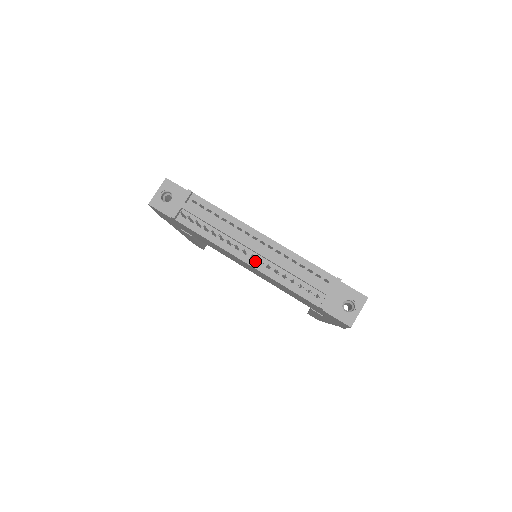
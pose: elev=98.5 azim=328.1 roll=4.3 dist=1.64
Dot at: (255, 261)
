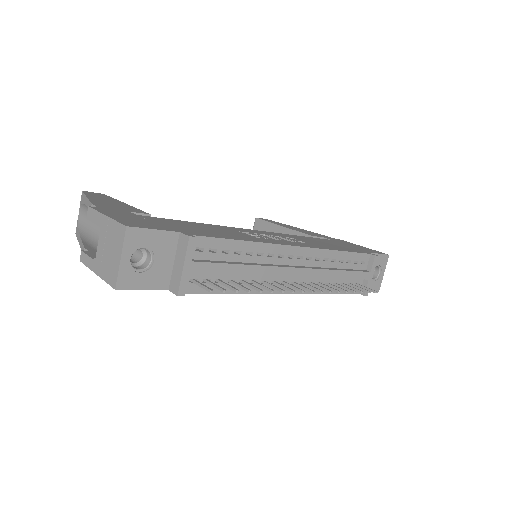
Dot at: occluded
